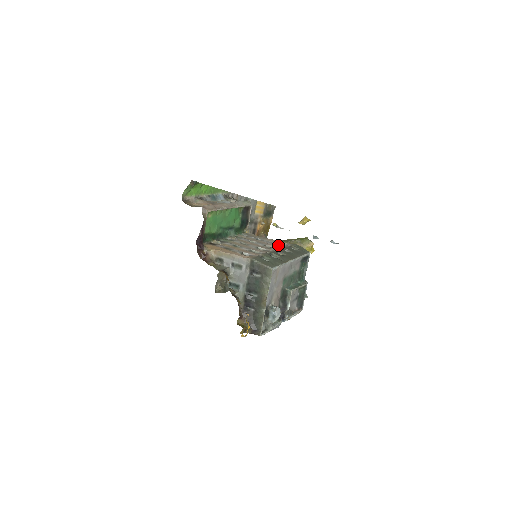
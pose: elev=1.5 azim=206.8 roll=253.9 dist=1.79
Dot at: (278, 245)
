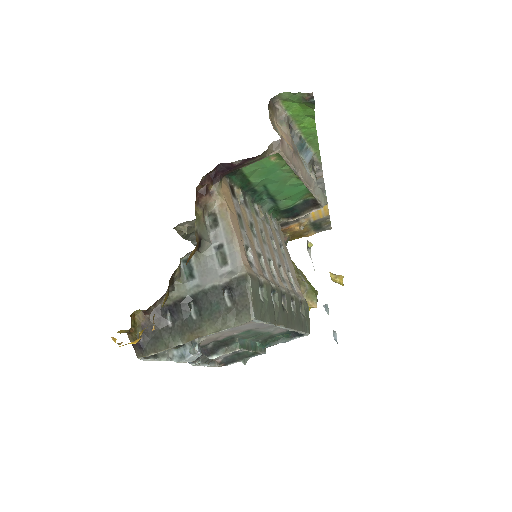
Dot at: (291, 282)
